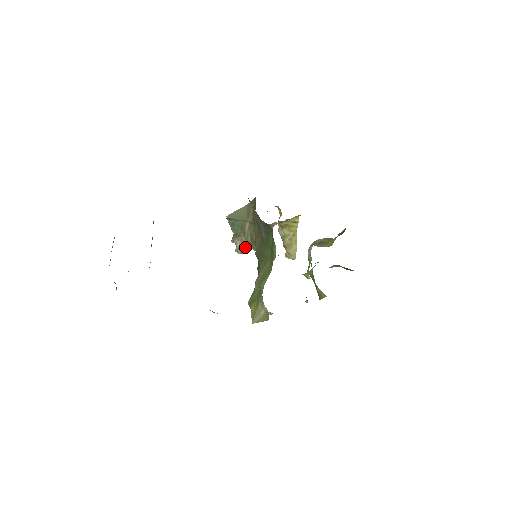
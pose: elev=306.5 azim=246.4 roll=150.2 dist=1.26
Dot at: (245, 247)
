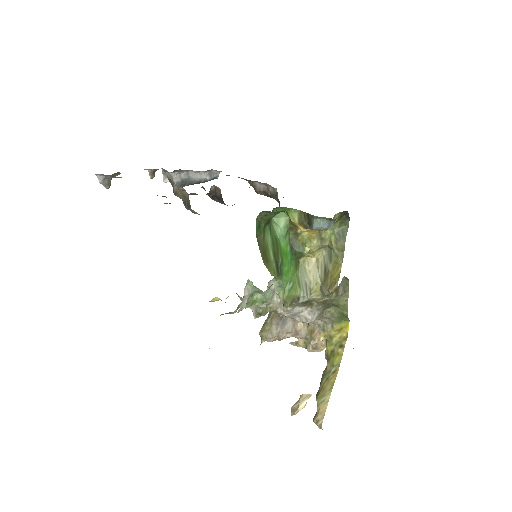
Dot at: (269, 323)
